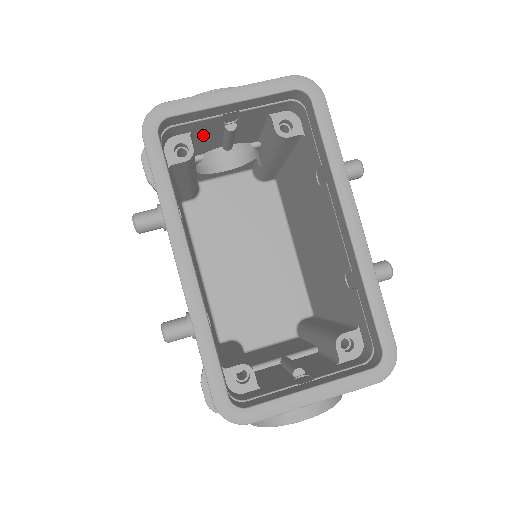
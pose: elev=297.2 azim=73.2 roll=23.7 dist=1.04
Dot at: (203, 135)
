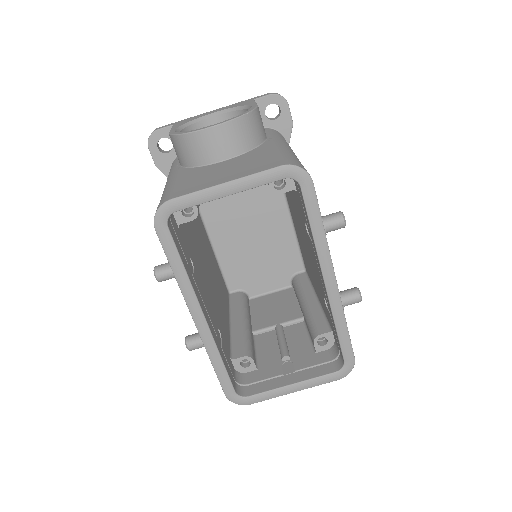
Dot at: occluded
